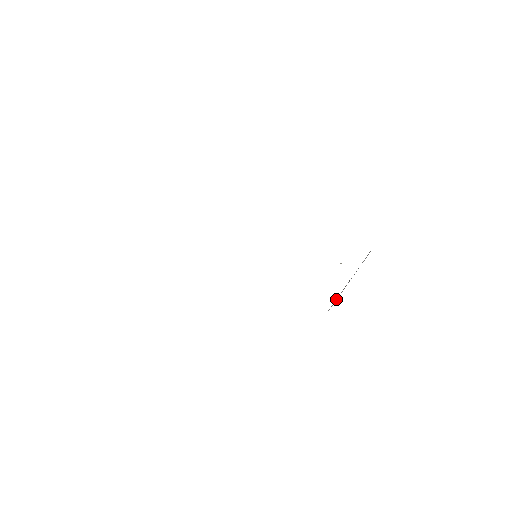
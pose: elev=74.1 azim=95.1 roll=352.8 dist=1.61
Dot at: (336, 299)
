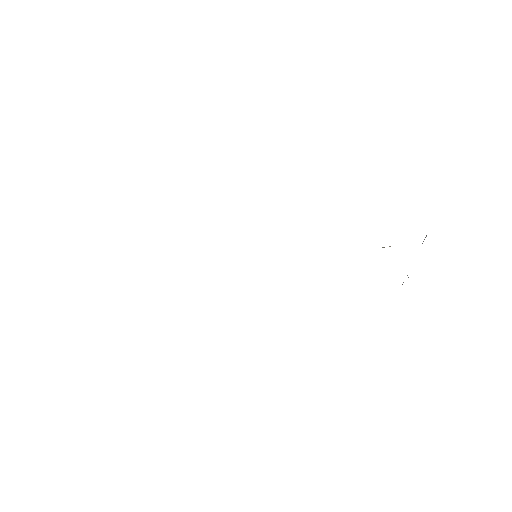
Dot at: occluded
